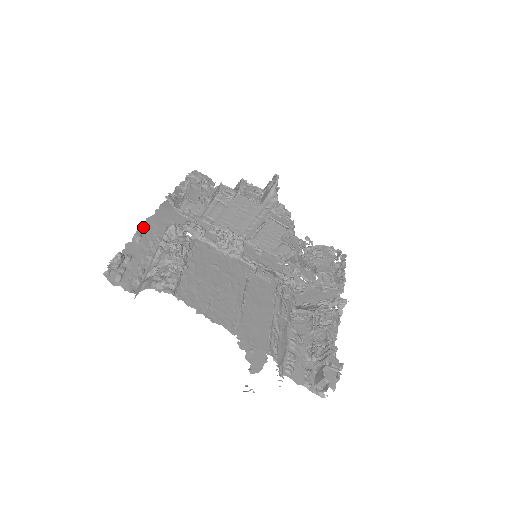
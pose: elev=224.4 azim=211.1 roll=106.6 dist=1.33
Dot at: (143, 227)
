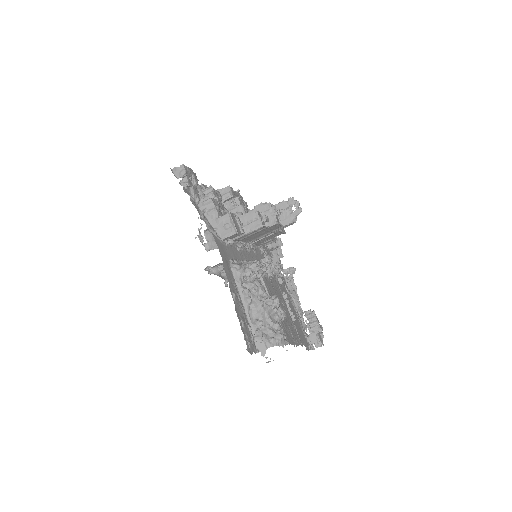
Dot at: (228, 281)
